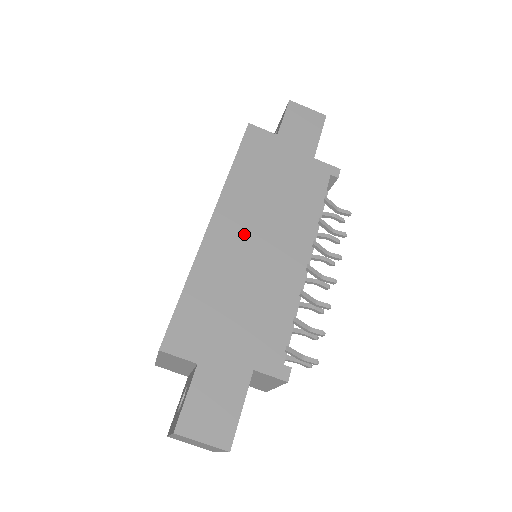
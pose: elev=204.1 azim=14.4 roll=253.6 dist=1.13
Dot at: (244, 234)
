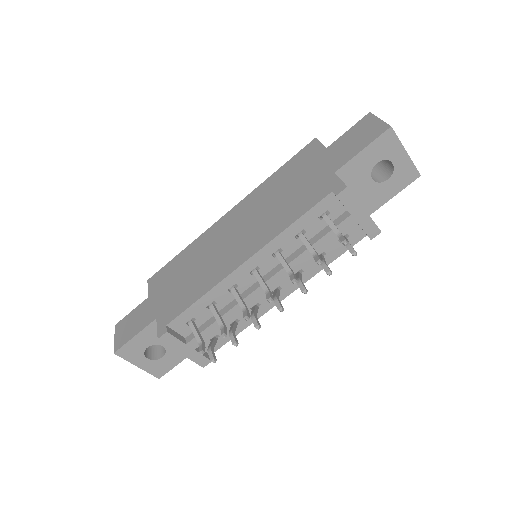
Dot at: (232, 228)
